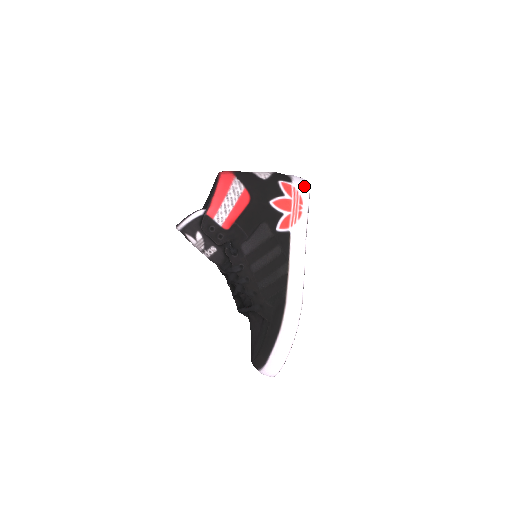
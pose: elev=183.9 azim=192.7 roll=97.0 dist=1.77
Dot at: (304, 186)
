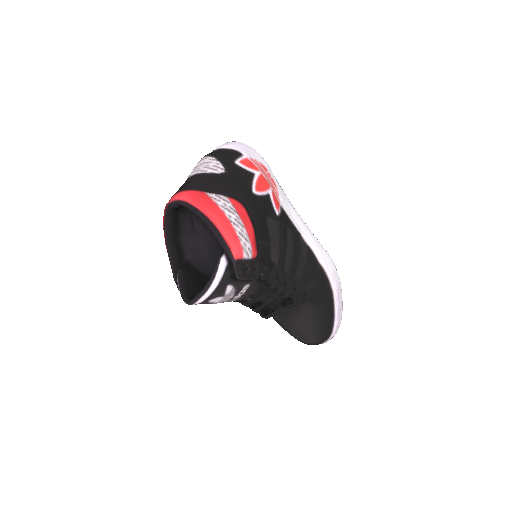
Dot at: (251, 150)
